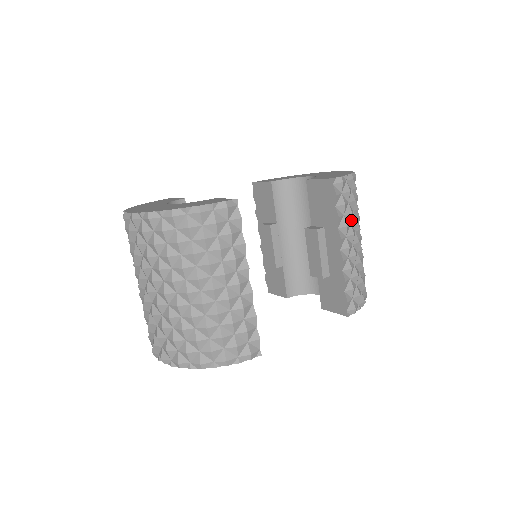
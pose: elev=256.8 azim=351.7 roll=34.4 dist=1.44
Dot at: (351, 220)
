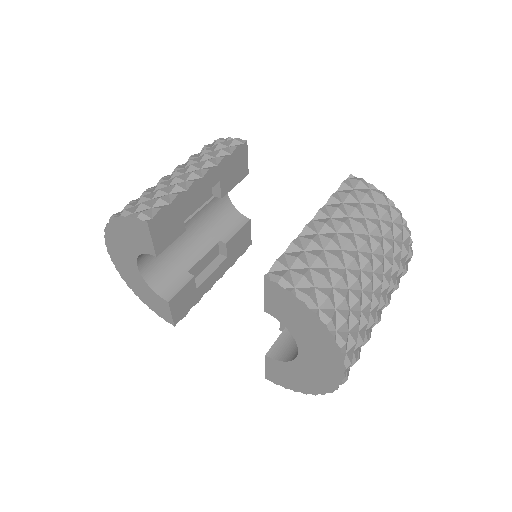
Dot at: (353, 217)
